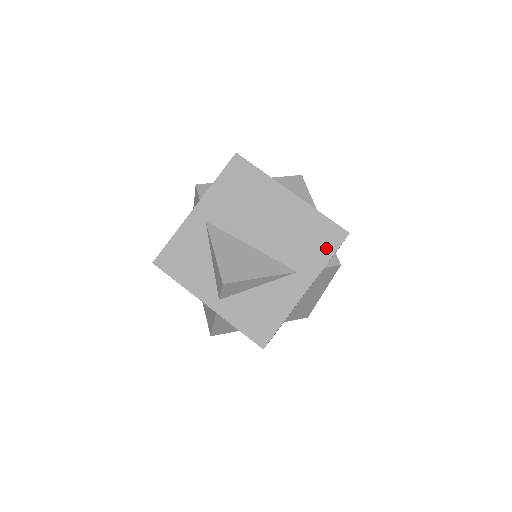
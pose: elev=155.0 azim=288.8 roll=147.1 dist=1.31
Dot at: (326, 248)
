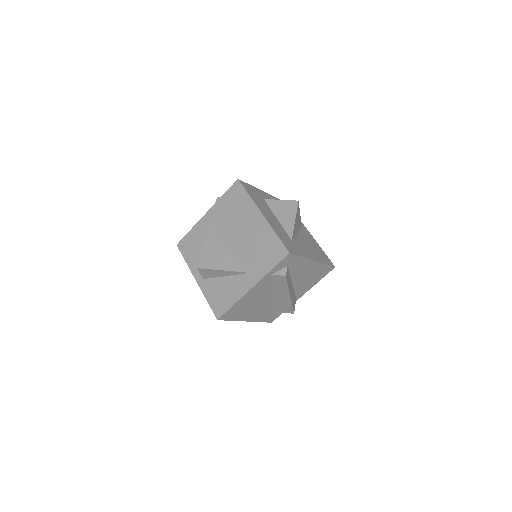
Dot at: (272, 260)
